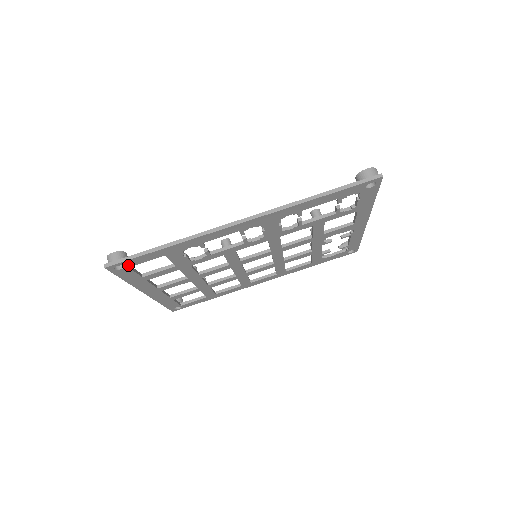
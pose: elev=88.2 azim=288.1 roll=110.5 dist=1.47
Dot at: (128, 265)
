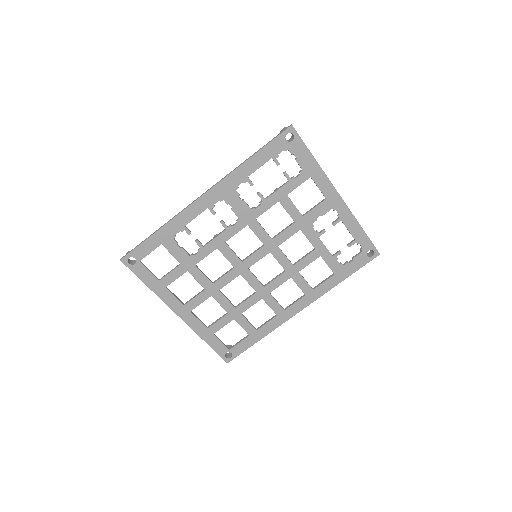
Dot at: (138, 258)
